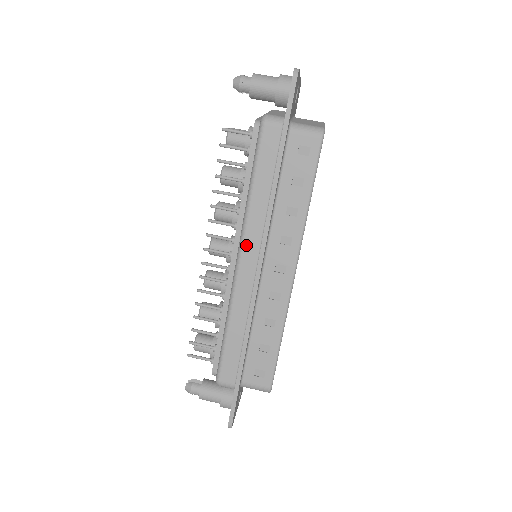
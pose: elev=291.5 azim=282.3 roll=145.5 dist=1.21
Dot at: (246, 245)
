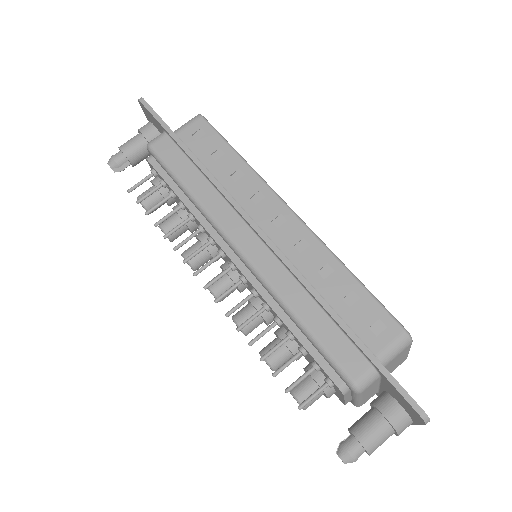
Dot at: (230, 231)
